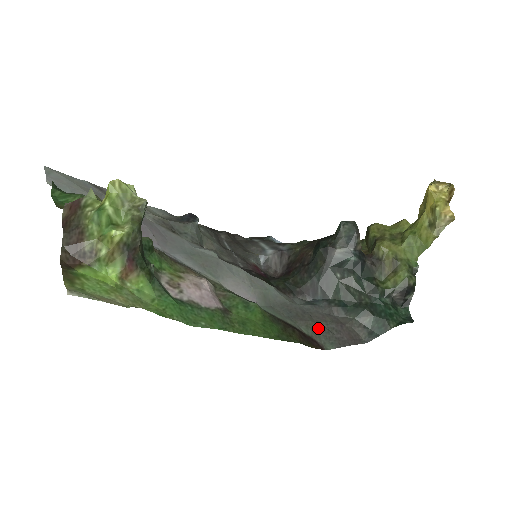
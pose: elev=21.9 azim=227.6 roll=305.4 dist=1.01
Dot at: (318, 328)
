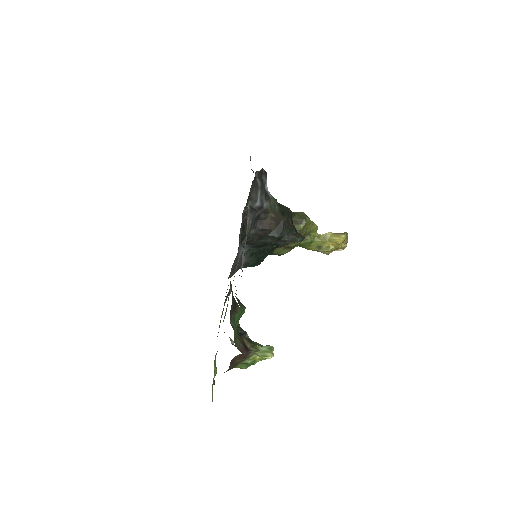
Dot at: occluded
